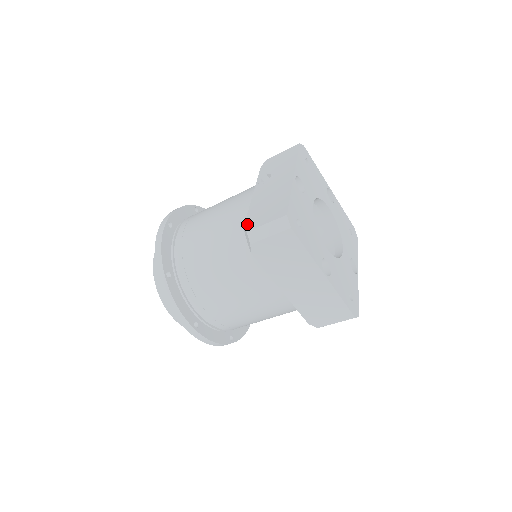
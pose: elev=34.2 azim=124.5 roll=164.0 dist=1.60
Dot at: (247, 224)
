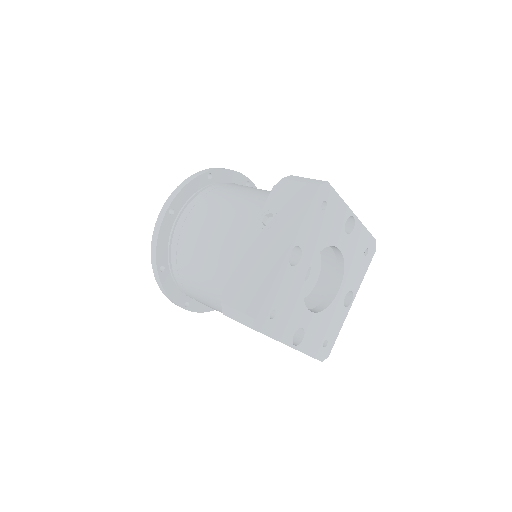
Dot at: (225, 290)
